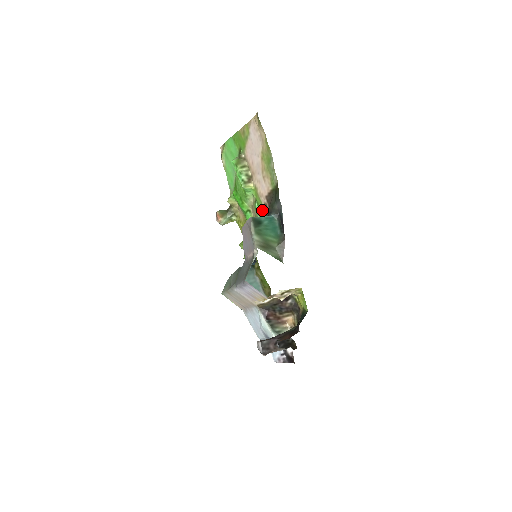
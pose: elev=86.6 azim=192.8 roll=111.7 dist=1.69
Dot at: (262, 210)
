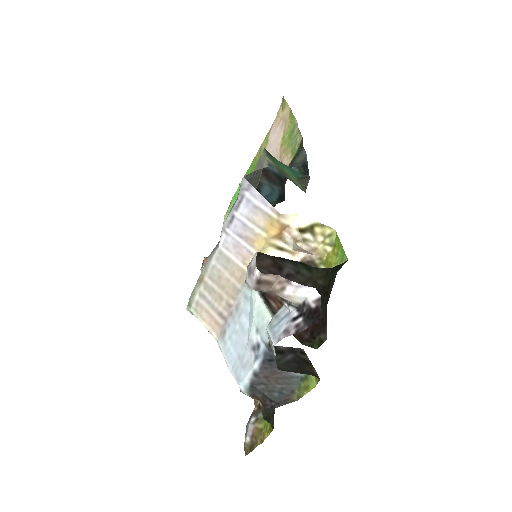
Dot at: occluded
